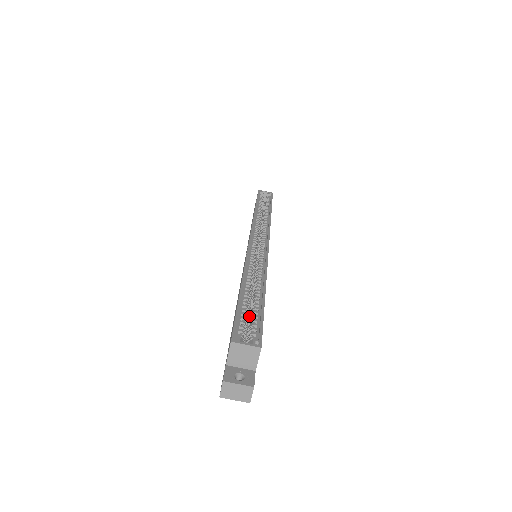
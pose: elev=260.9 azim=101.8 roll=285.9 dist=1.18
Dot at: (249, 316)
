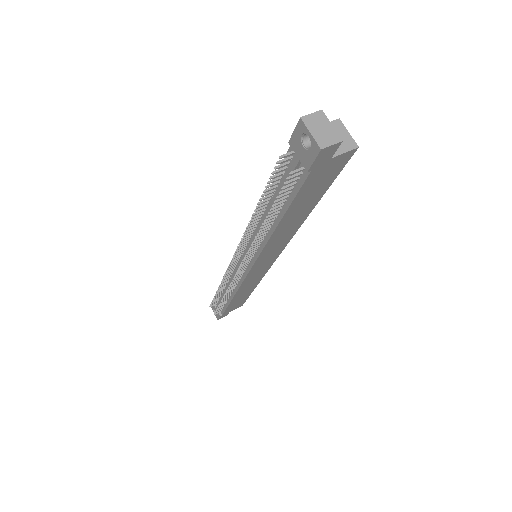
Dot at: occluded
